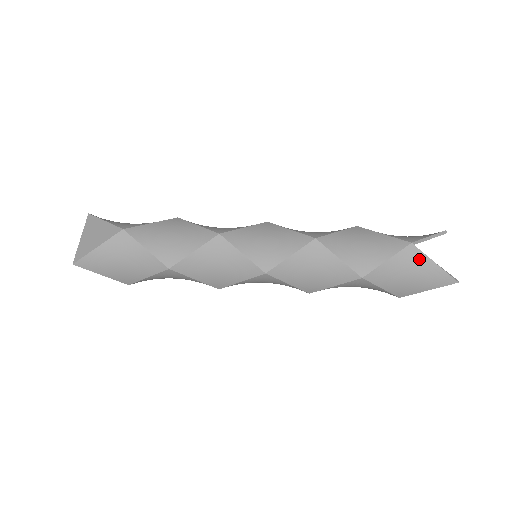
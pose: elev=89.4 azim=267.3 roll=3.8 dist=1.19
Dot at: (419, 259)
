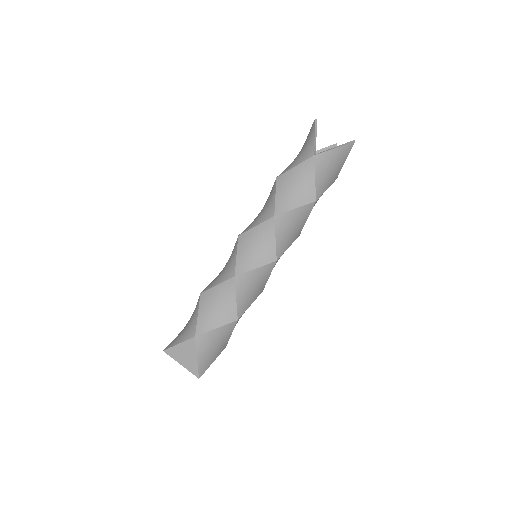
Dot at: (326, 157)
